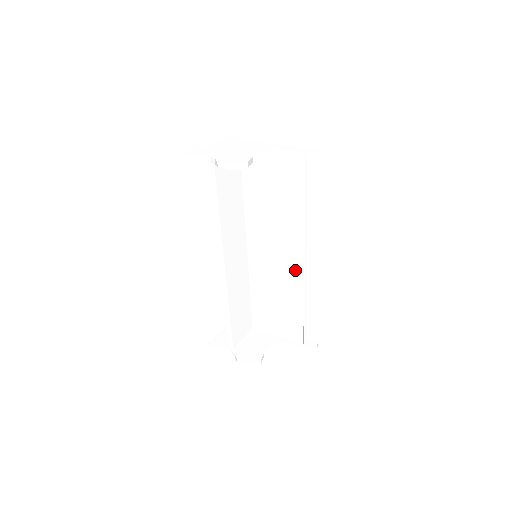
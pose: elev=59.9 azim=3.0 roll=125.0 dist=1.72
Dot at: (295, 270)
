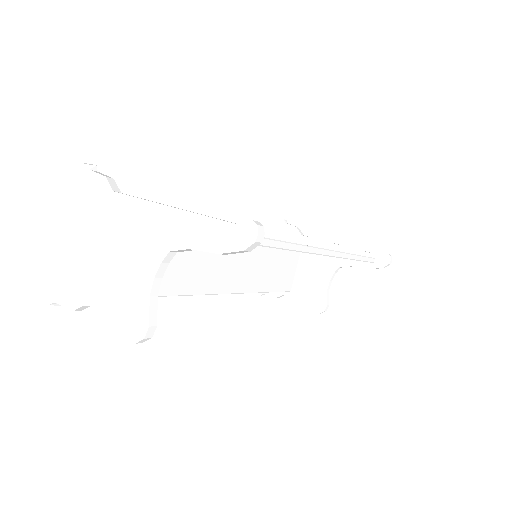
Dot at: occluded
